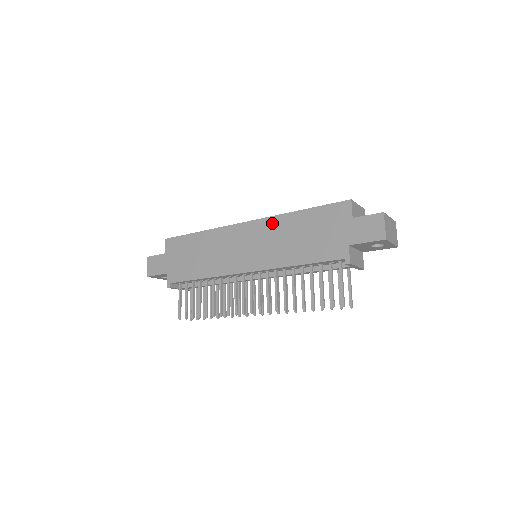
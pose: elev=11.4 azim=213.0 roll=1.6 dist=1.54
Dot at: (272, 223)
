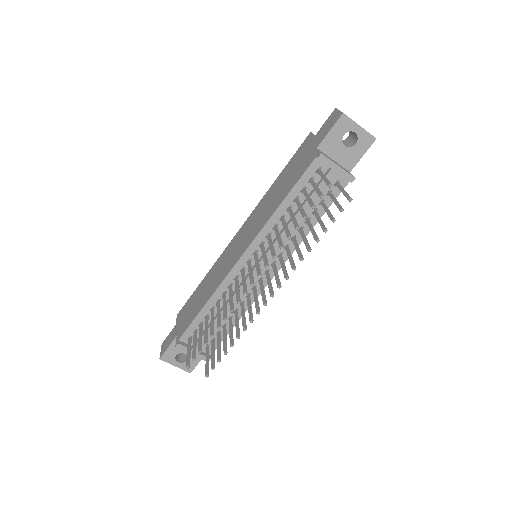
Dot at: (257, 208)
